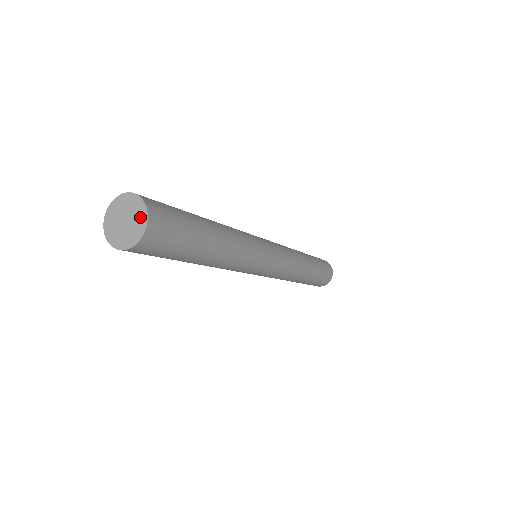
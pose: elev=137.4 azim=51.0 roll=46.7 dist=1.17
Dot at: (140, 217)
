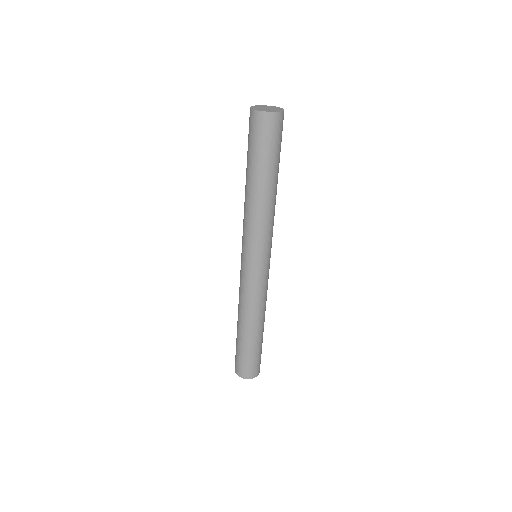
Dot at: (276, 108)
